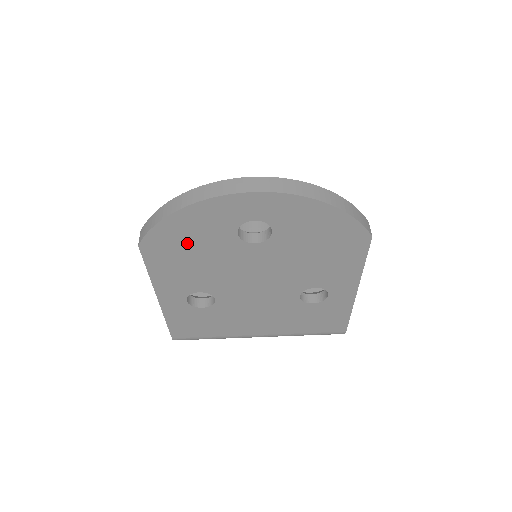
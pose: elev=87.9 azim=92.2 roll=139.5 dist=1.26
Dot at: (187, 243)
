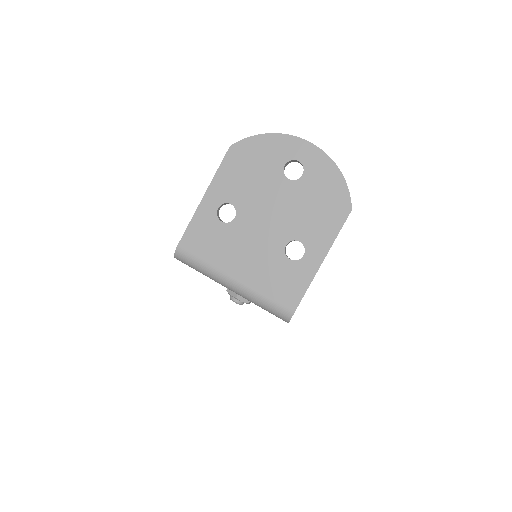
Dot at: (255, 158)
